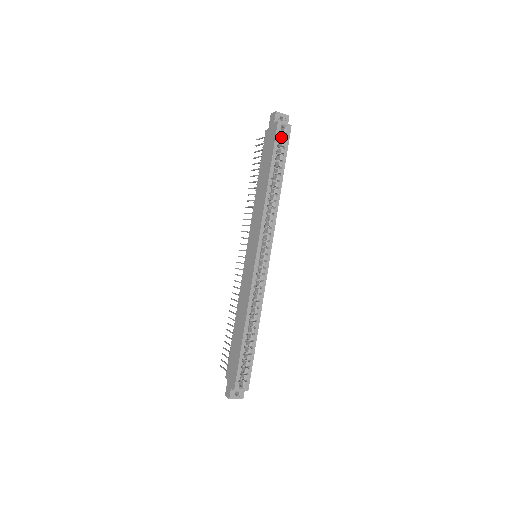
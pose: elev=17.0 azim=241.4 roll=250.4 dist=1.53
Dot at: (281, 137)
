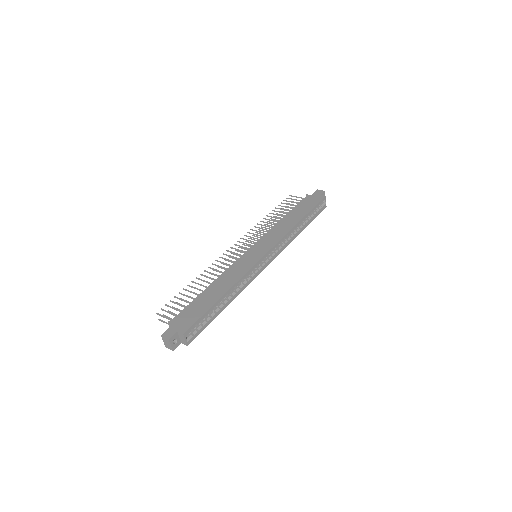
Dot at: (318, 206)
